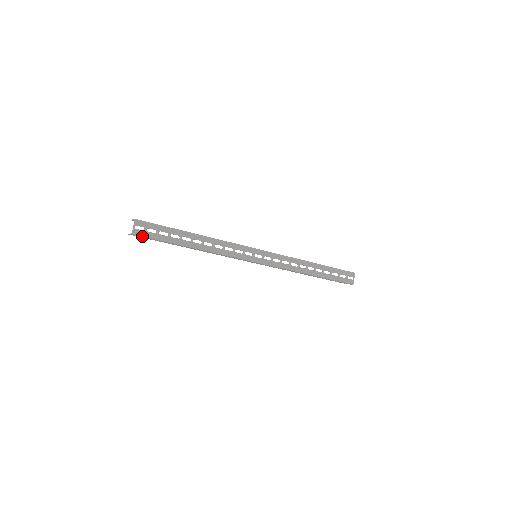
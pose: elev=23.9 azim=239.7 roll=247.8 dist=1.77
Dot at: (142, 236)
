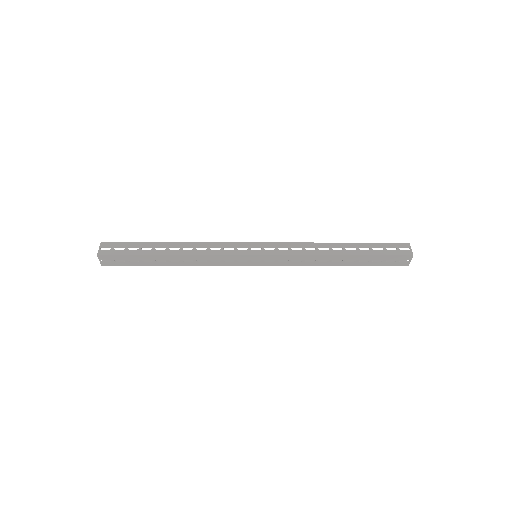
Dot at: (112, 265)
